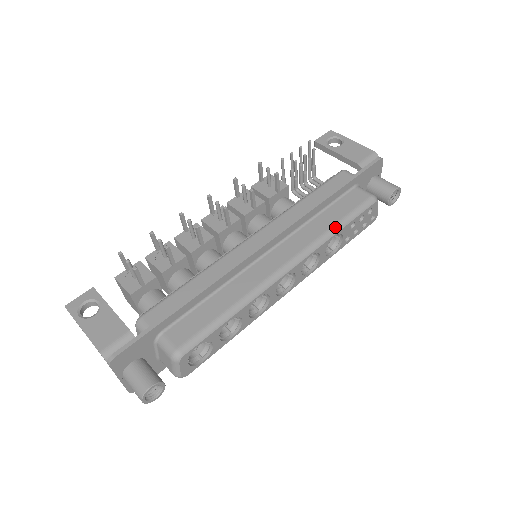
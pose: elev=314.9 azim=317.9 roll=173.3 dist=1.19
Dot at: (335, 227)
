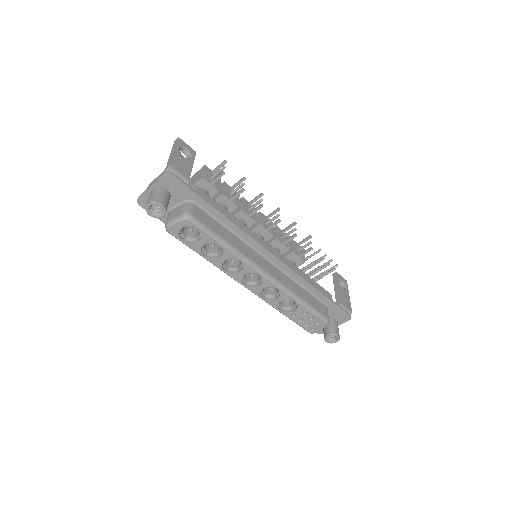
Dot at: (301, 299)
